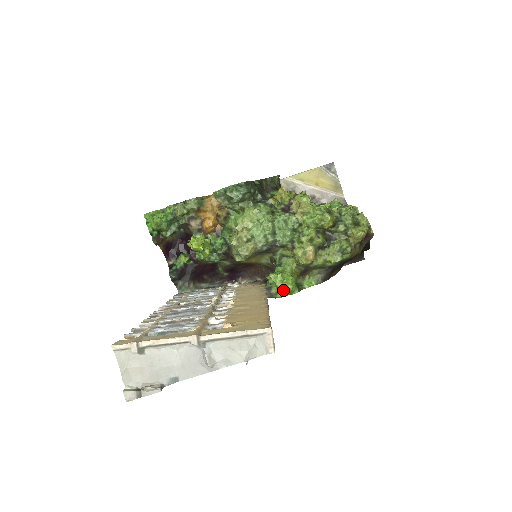
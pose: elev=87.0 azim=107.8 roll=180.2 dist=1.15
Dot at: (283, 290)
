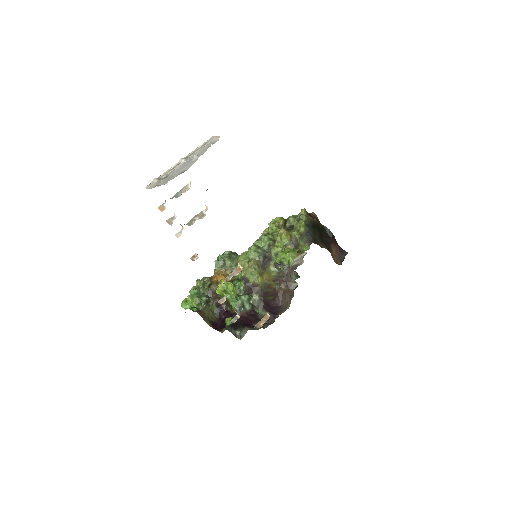
Dot at: (289, 255)
